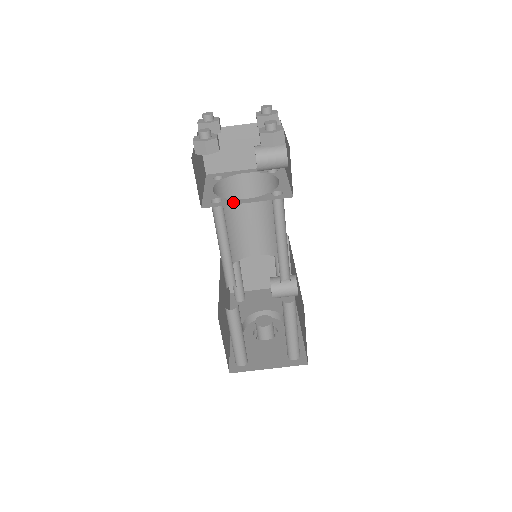
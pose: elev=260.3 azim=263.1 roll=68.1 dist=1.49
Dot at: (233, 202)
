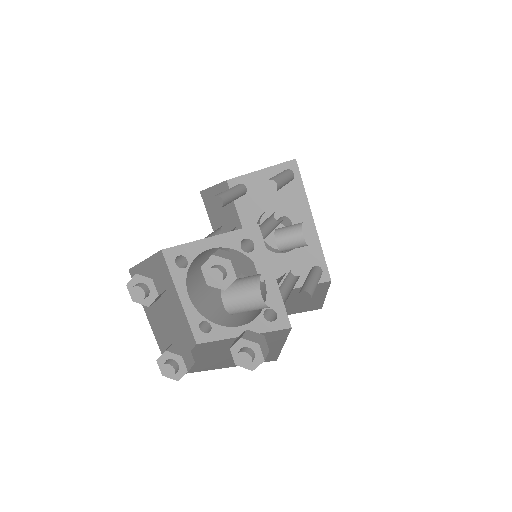
Dot at: (226, 334)
